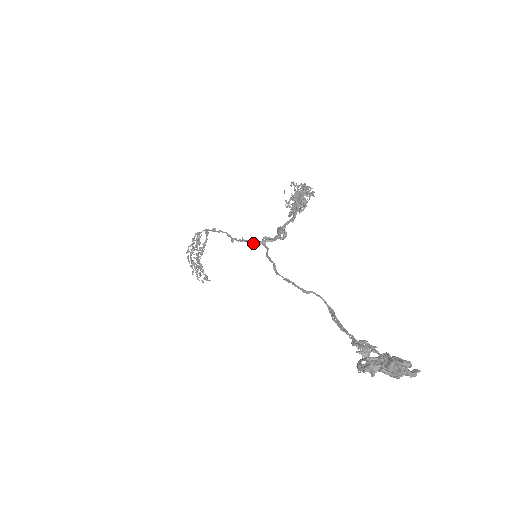
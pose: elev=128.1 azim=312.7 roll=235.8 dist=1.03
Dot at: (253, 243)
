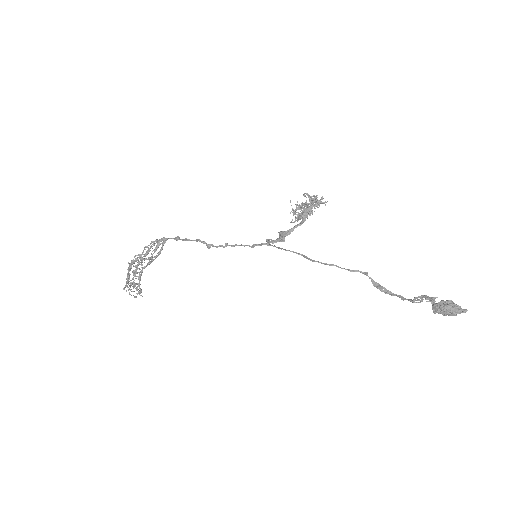
Dot at: (252, 245)
